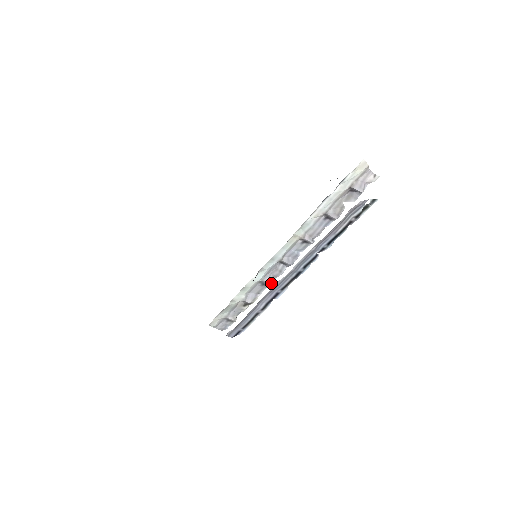
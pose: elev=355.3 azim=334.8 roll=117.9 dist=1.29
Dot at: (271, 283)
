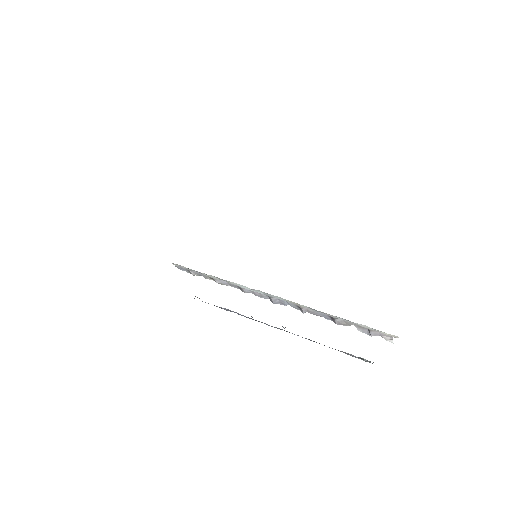
Dot at: (246, 292)
